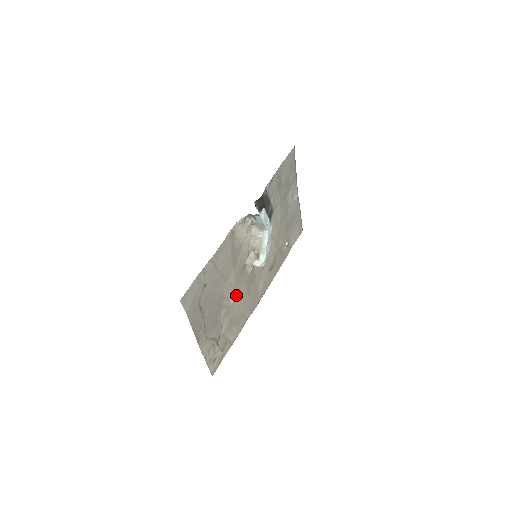
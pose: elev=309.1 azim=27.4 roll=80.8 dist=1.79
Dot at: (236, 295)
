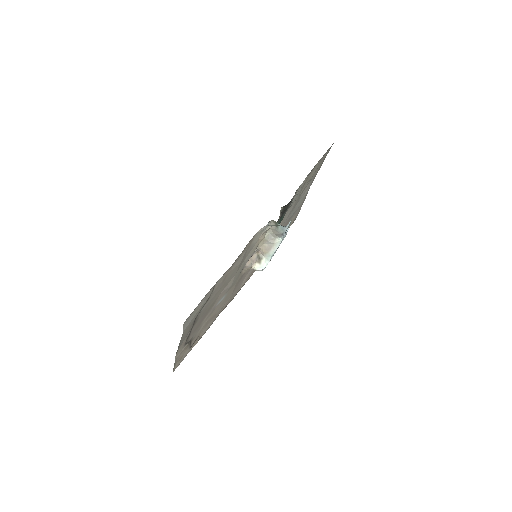
Dot at: (224, 296)
